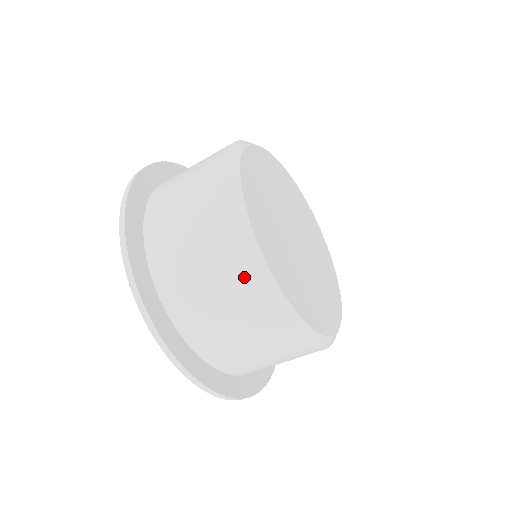
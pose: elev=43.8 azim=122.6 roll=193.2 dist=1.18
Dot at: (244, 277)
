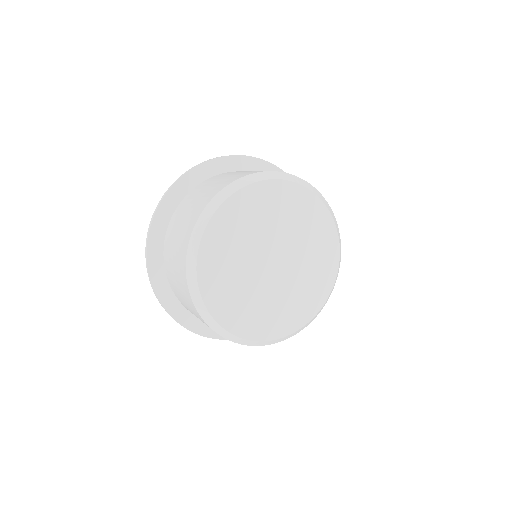
Dot at: (190, 300)
